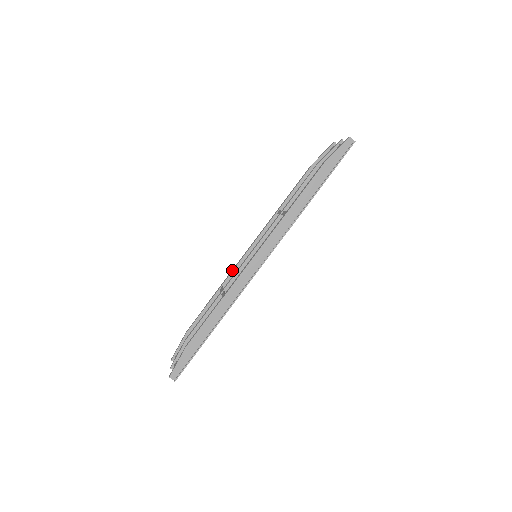
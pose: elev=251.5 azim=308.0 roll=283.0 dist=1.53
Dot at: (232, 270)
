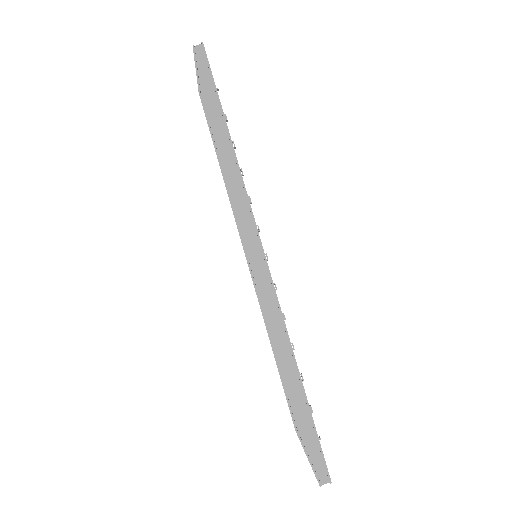
Dot at: occluded
